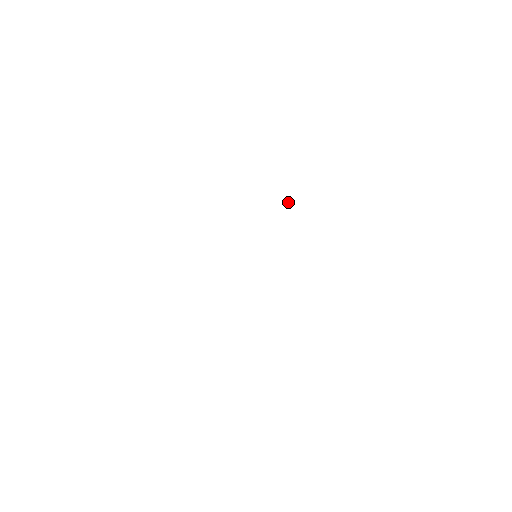
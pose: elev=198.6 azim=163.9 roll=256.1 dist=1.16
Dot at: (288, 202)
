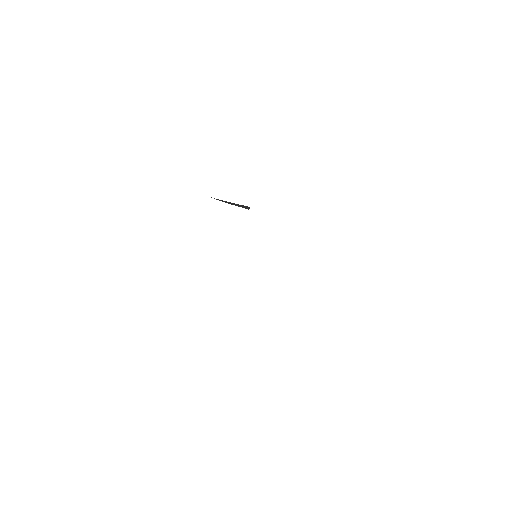
Dot at: (248, 209)
